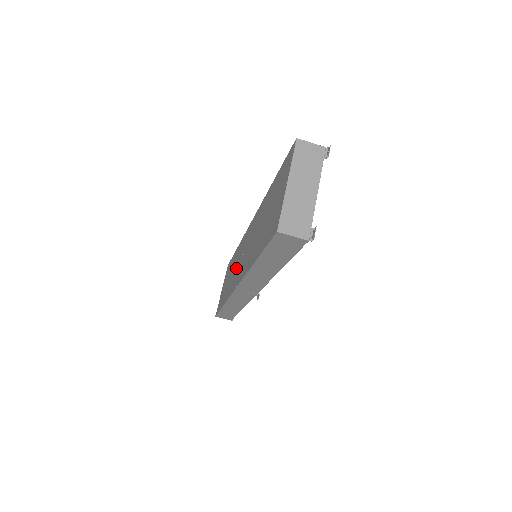
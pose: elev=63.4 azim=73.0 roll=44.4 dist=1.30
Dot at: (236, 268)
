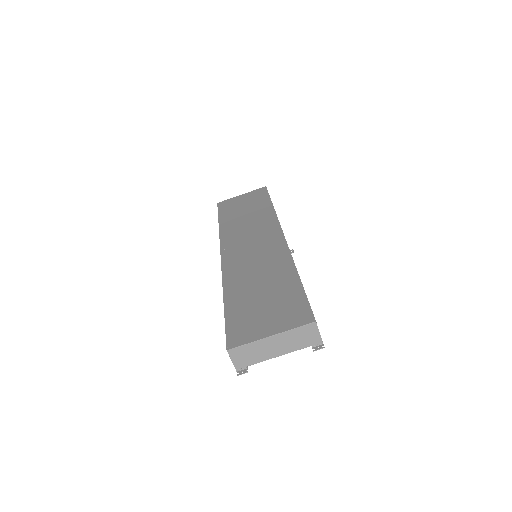
Dot at: (246, 232)
